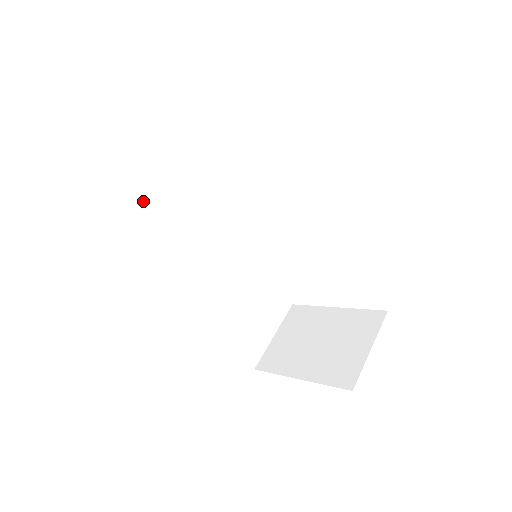
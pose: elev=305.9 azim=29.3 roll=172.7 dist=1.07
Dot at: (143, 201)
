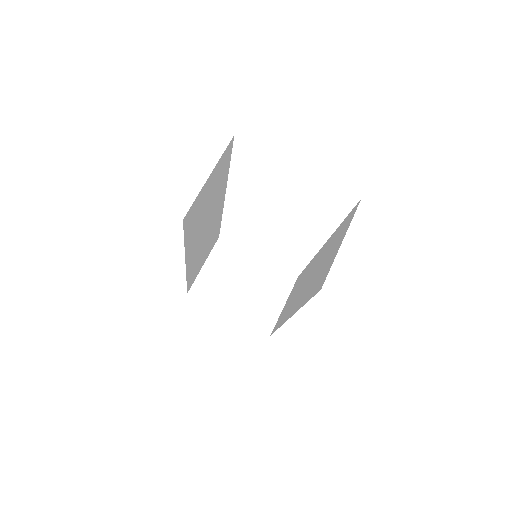
Dot at: (198, 211)
